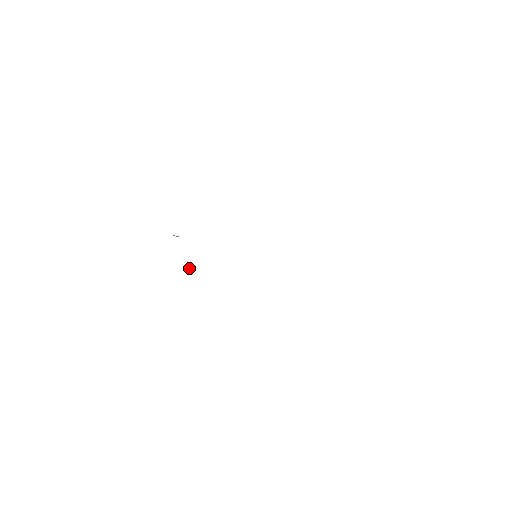
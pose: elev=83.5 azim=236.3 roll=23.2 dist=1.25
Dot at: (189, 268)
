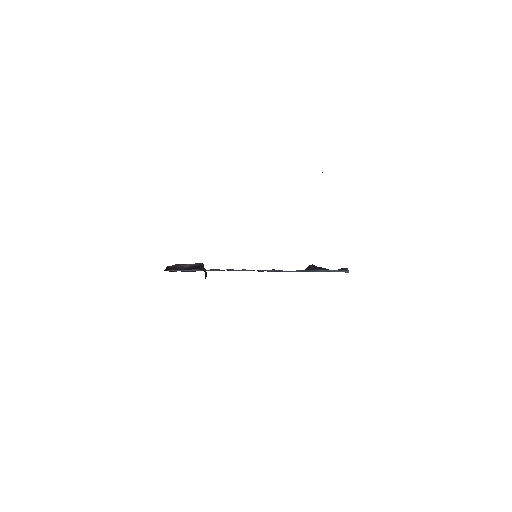
Dot at: (205, 276)
